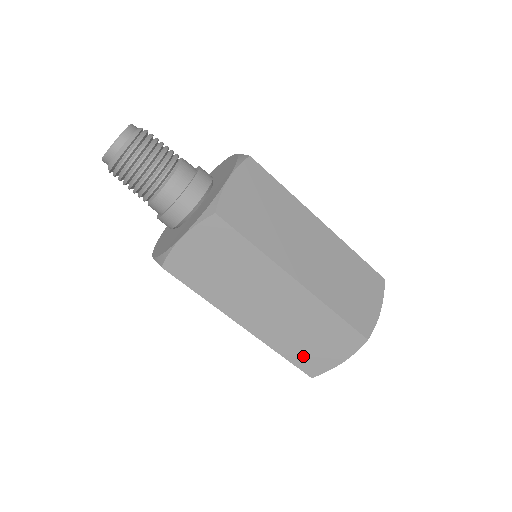
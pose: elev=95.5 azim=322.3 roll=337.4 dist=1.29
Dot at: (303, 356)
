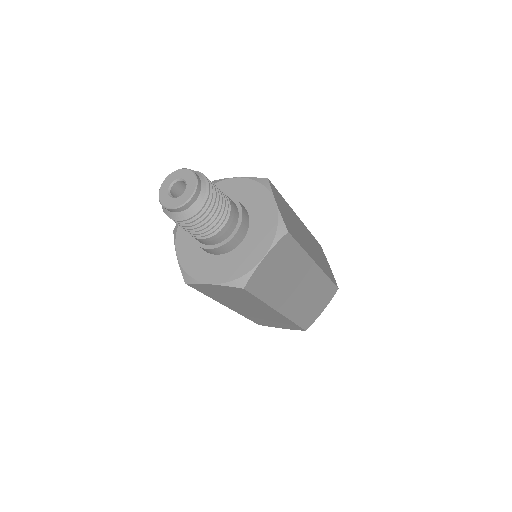
Dot at: (259, 321)
